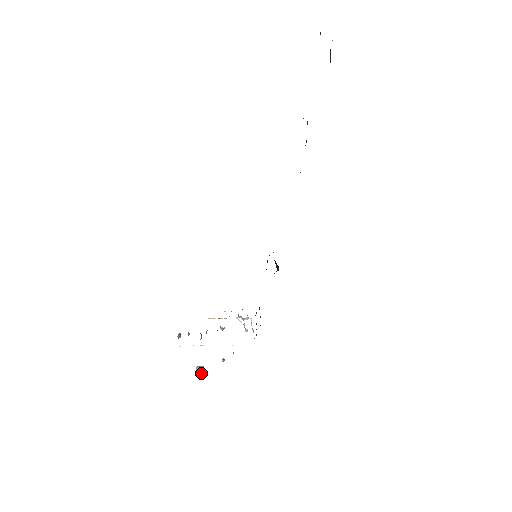
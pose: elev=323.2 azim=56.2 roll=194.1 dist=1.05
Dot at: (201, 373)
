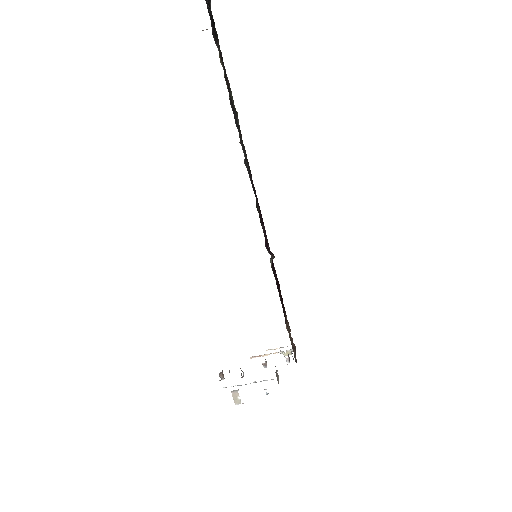
Dot at: (240, 402)
